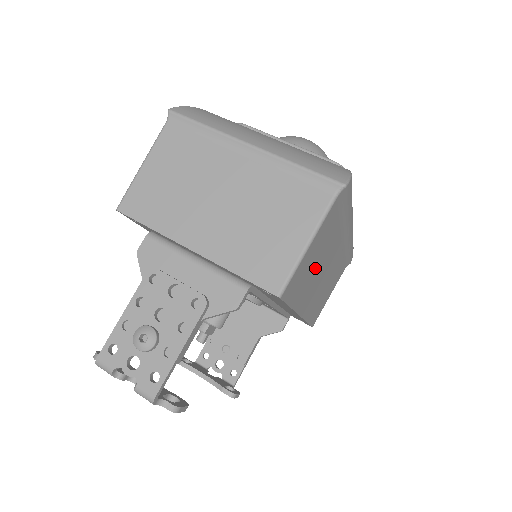
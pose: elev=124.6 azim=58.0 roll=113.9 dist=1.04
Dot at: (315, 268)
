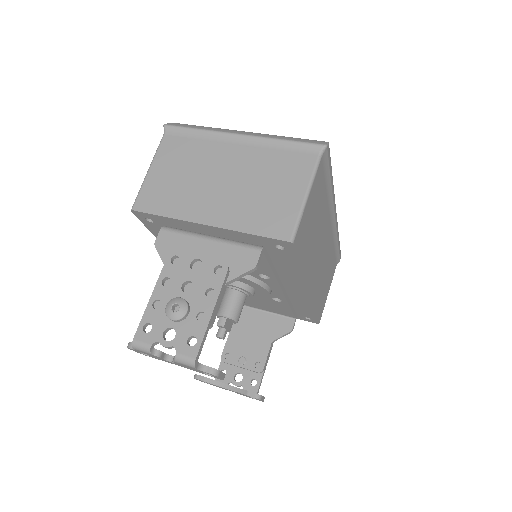
Dot at: (314, 235)
